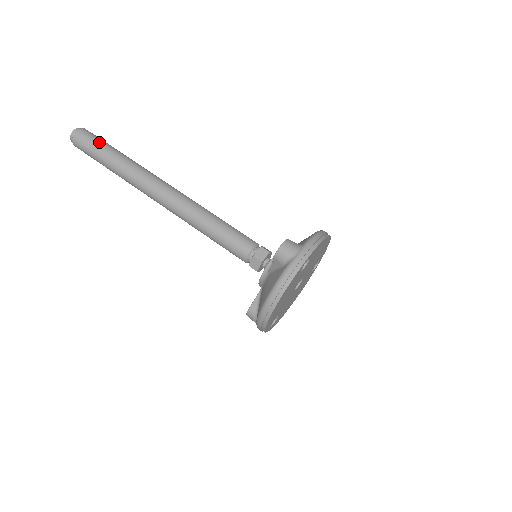
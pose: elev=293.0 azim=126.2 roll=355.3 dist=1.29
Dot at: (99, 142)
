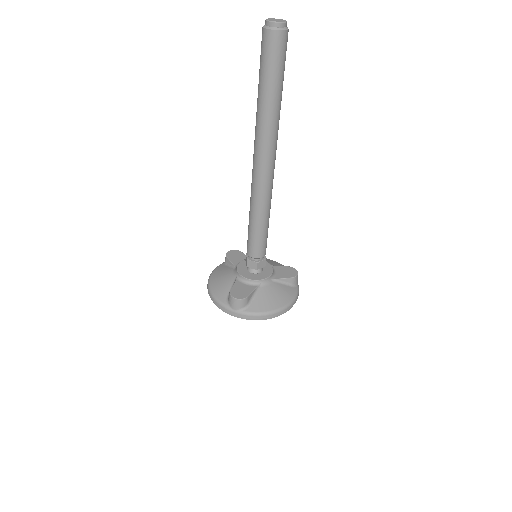
Dot at: (271, 67)
